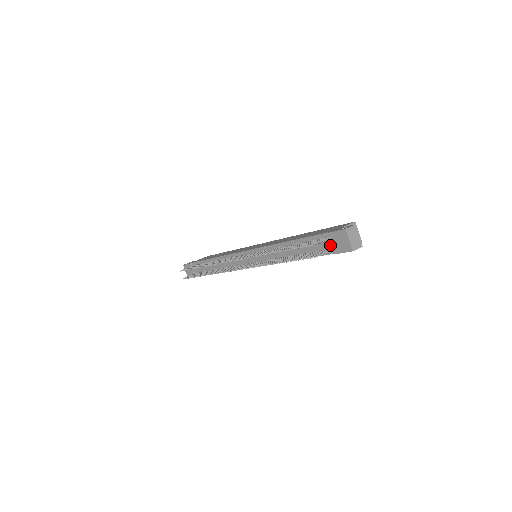
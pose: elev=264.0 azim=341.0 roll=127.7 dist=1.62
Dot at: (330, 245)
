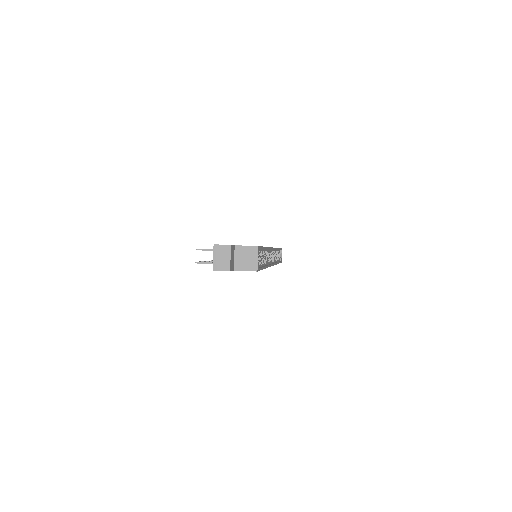
Dot at: occluded
